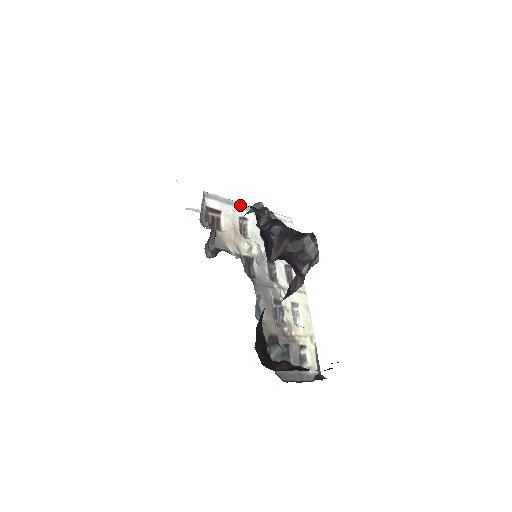
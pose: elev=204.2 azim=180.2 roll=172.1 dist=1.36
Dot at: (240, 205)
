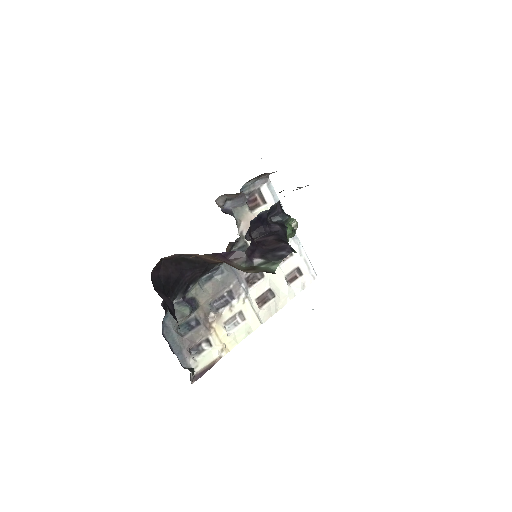
Dot at: occluded
